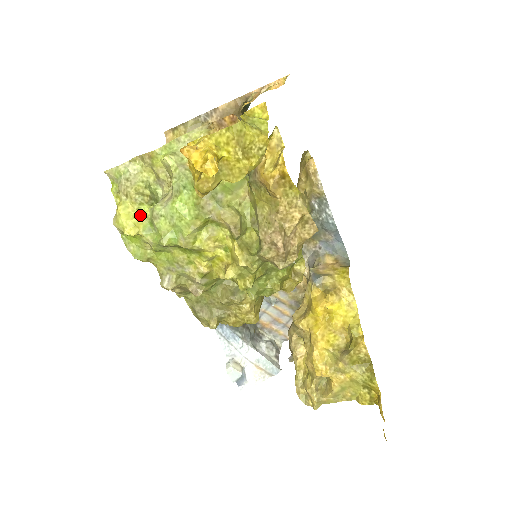
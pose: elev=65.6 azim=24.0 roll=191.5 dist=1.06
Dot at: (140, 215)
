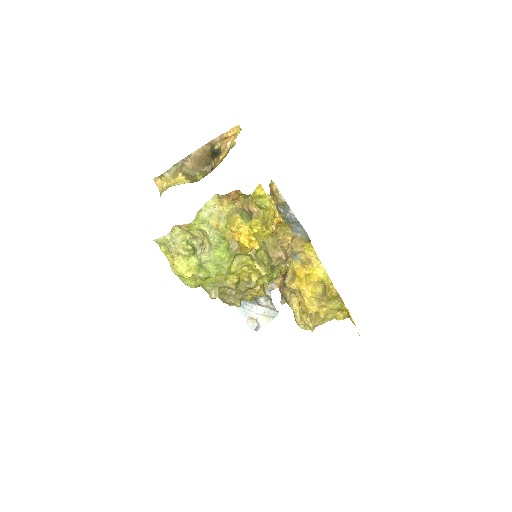
Dot at: (191, 263)
